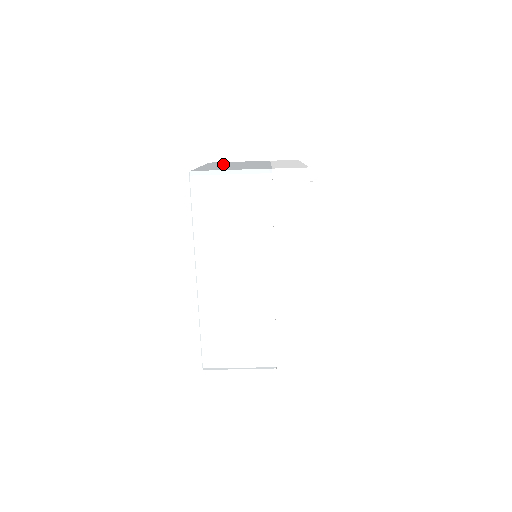
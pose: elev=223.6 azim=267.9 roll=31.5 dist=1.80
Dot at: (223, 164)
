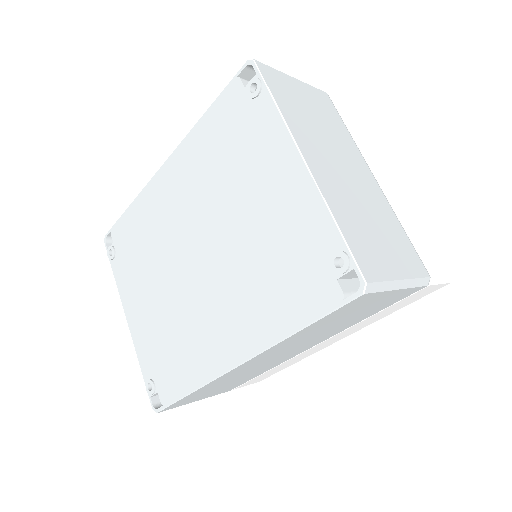
Dot at: (315, 137)
